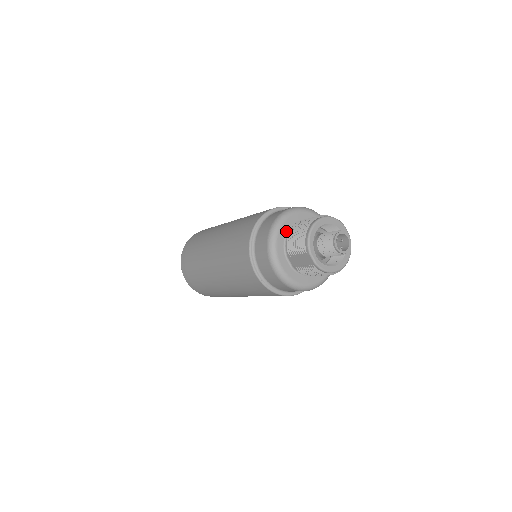
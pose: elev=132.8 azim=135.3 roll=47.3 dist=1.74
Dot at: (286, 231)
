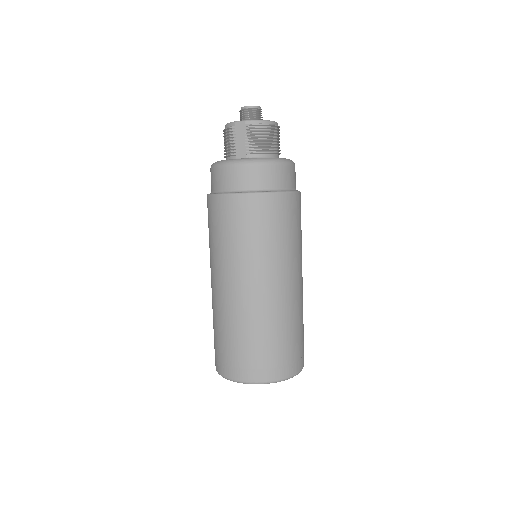
Dot at: occluded
